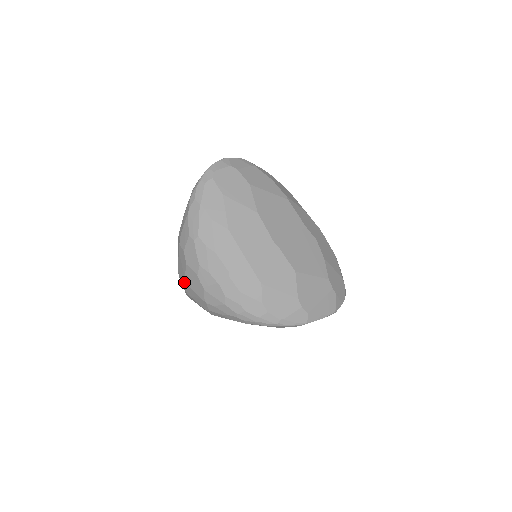
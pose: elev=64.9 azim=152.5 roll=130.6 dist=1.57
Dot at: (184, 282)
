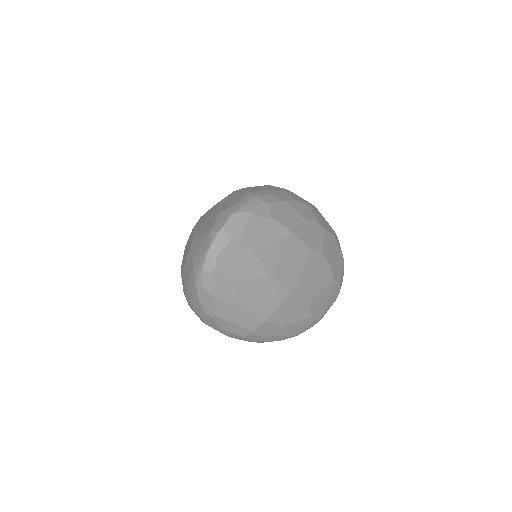
Dot at: occluded
